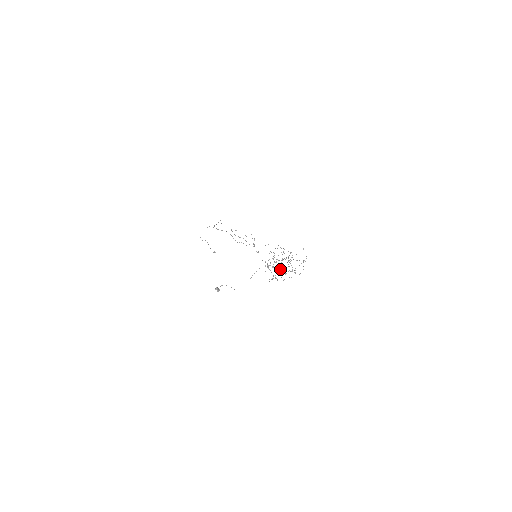
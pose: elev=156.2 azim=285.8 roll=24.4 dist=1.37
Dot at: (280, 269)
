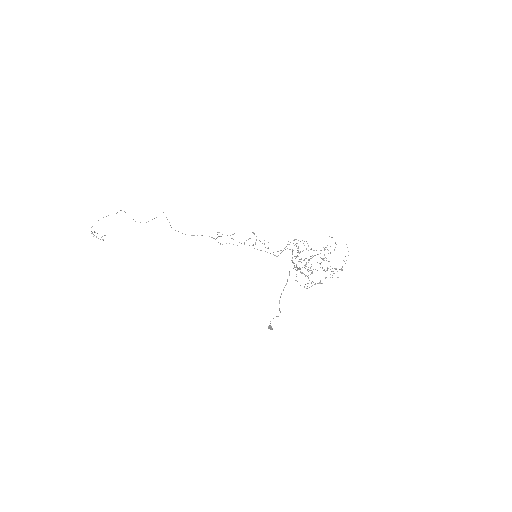
Dot at: occluded
